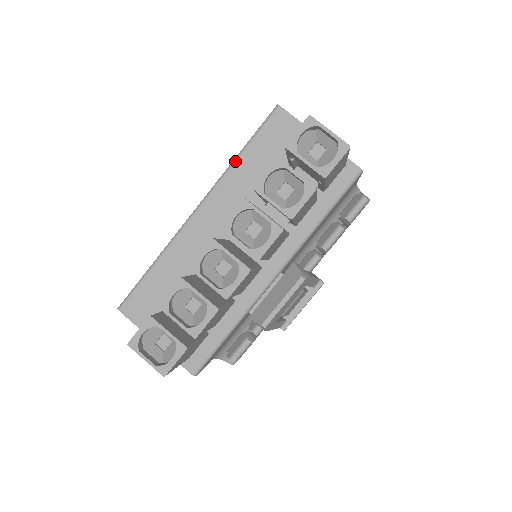
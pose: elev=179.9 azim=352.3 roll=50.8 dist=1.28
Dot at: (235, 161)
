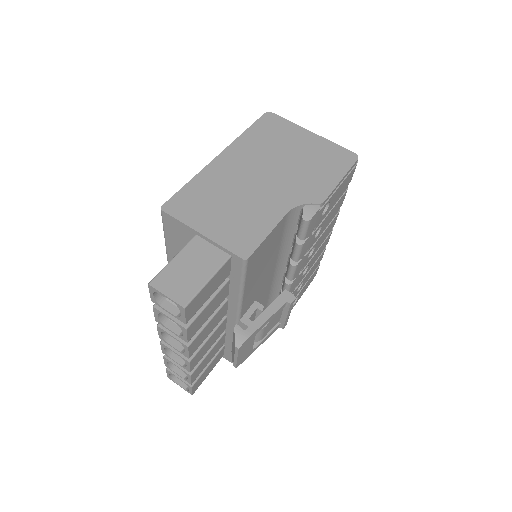
Dot at: (166, 250)
